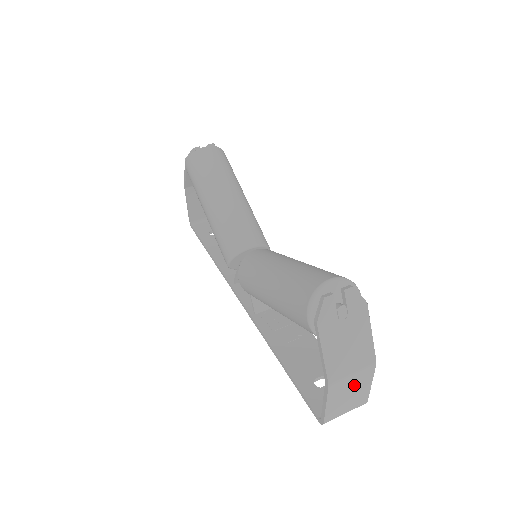
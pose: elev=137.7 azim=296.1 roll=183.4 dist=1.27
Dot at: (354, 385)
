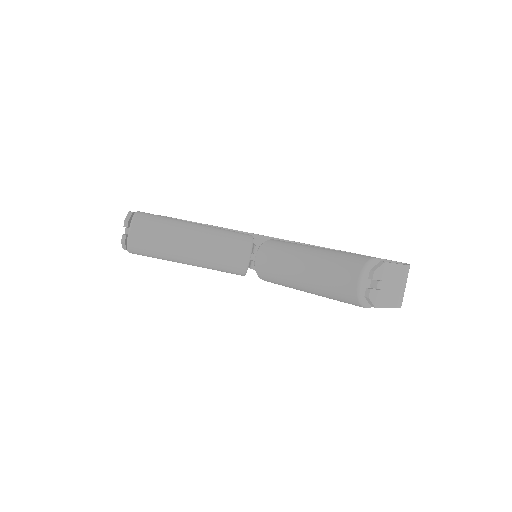
Dot at: occluded
